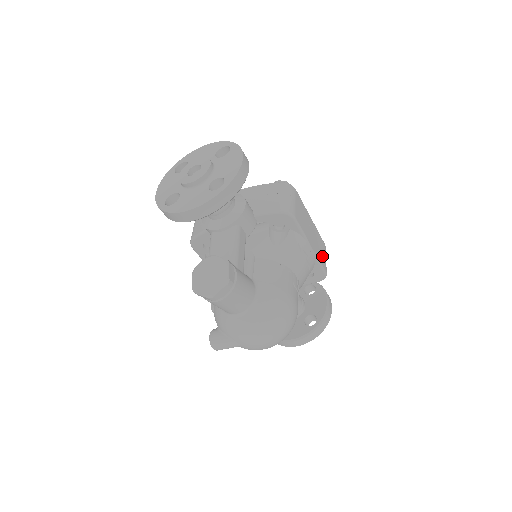
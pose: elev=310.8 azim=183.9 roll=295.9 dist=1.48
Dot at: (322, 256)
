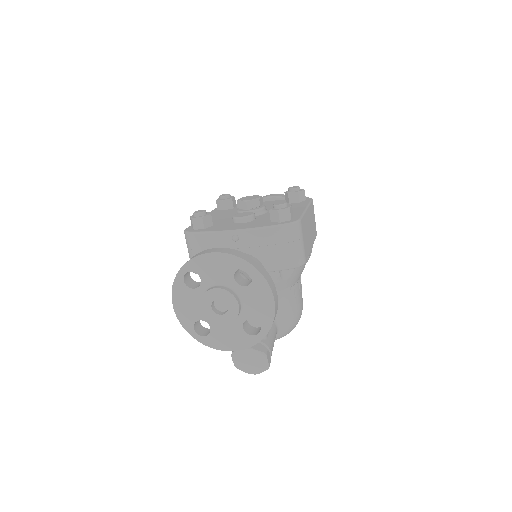
Dot at: (314, 226)
